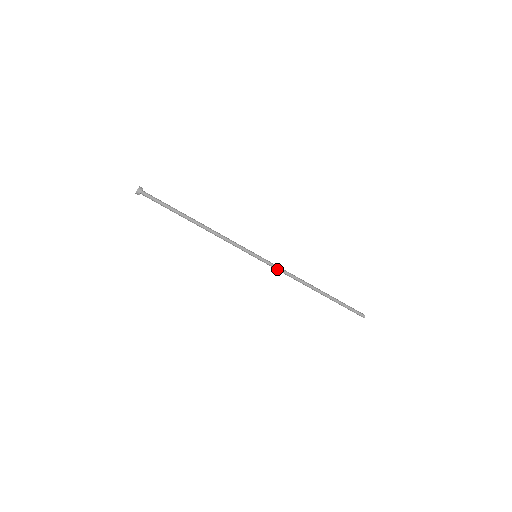
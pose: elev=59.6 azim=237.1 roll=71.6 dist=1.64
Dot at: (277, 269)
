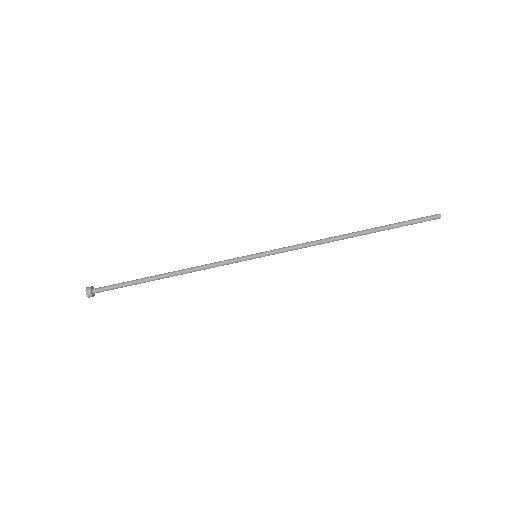
Dot at: occluded
